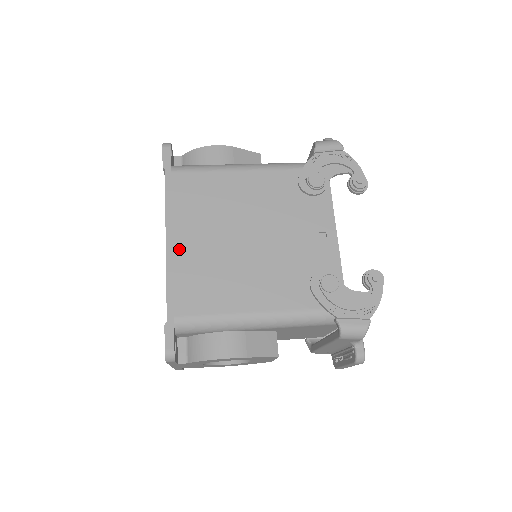
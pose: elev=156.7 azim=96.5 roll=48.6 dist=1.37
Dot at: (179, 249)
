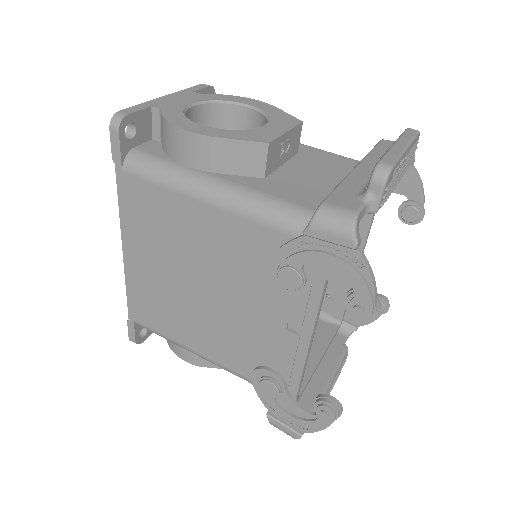
Dot at: (135, 265)
